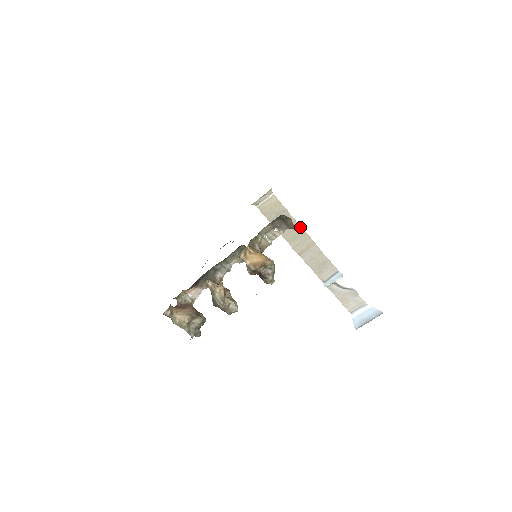
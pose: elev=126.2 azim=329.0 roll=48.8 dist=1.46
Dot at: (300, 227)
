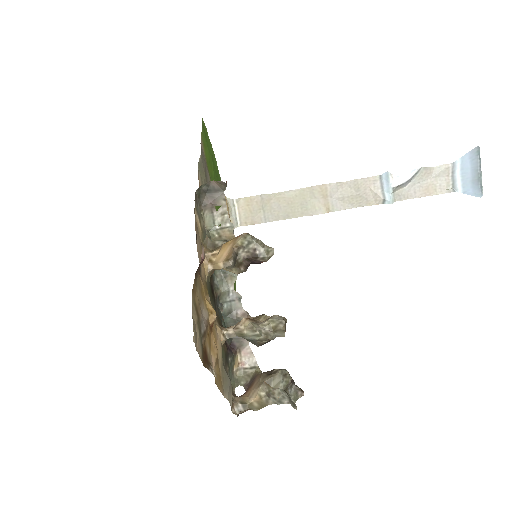
Dot at: (293, 191)
